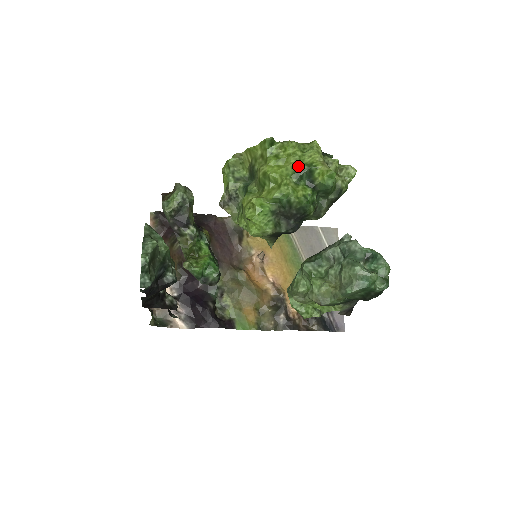
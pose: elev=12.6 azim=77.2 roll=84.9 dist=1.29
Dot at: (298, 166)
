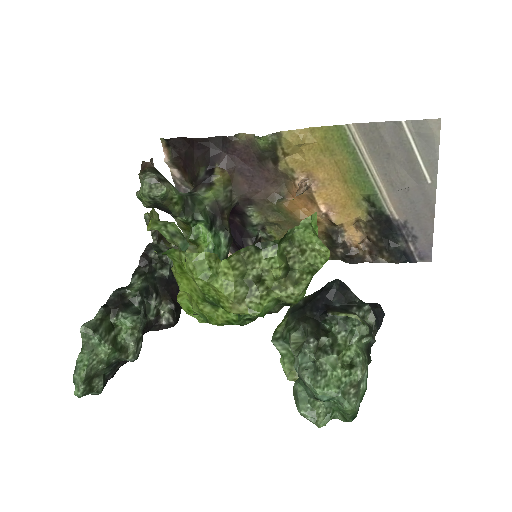
Dot at: (205, 296)
